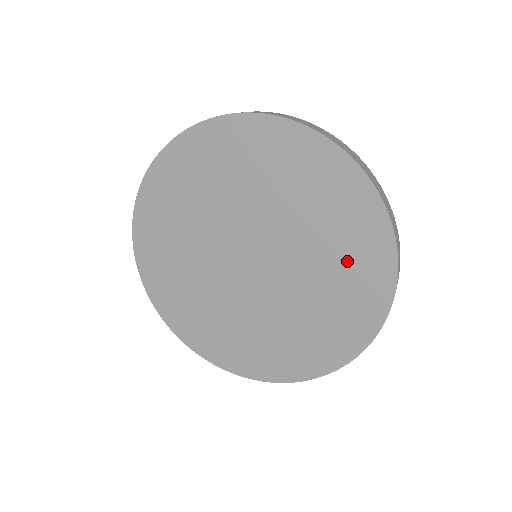
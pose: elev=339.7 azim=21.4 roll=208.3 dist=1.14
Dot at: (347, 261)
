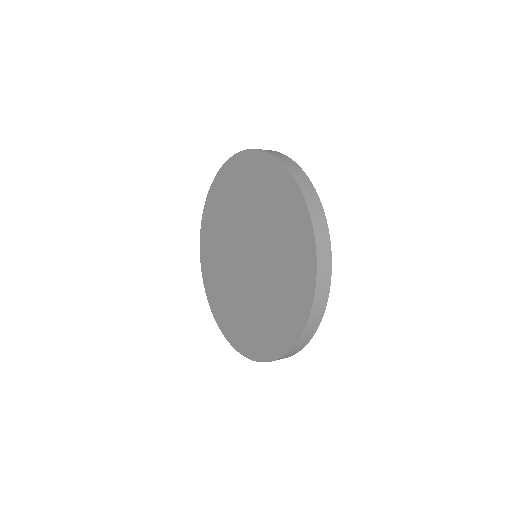
Dot at: (279, 209)
